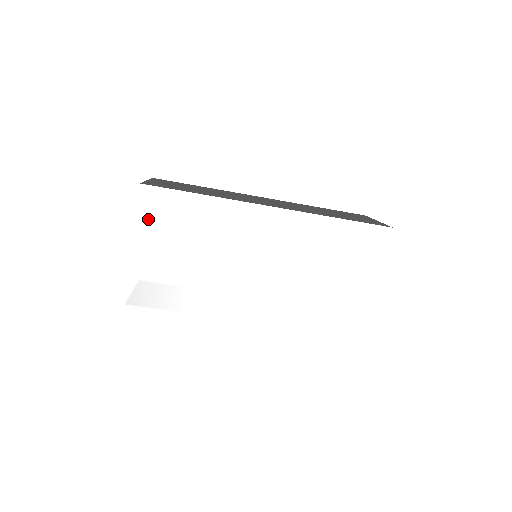
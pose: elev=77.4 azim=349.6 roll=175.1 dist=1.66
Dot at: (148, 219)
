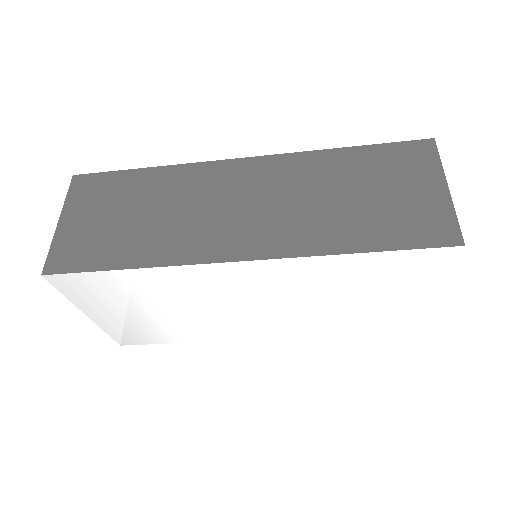
Dot at: (83, 297)
